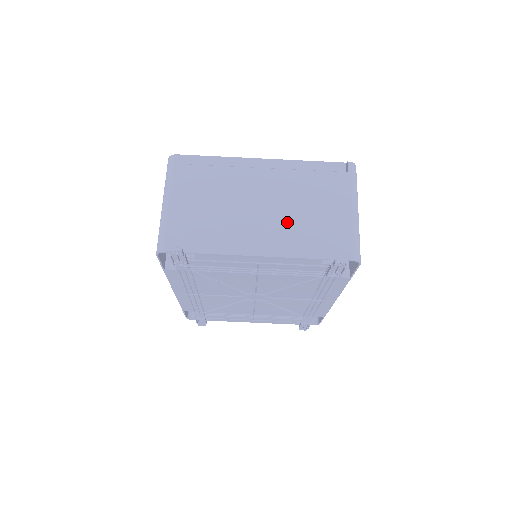
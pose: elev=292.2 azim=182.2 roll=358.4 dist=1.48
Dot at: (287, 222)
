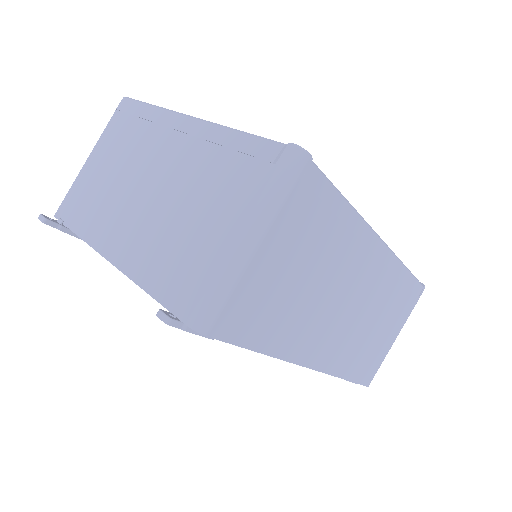
Dot at: (157, 224)
